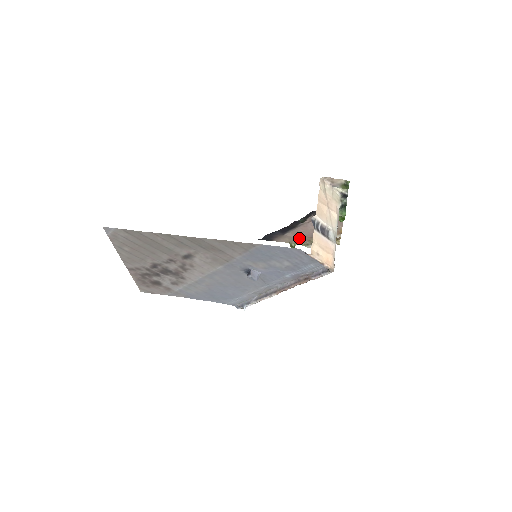
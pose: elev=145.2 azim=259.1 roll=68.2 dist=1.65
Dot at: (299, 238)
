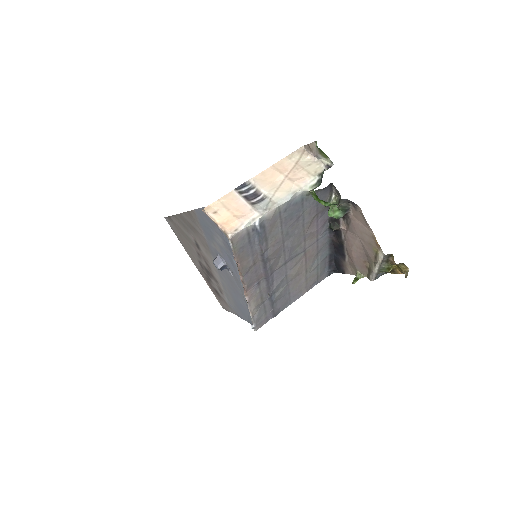
Dot at: (357, 264)
